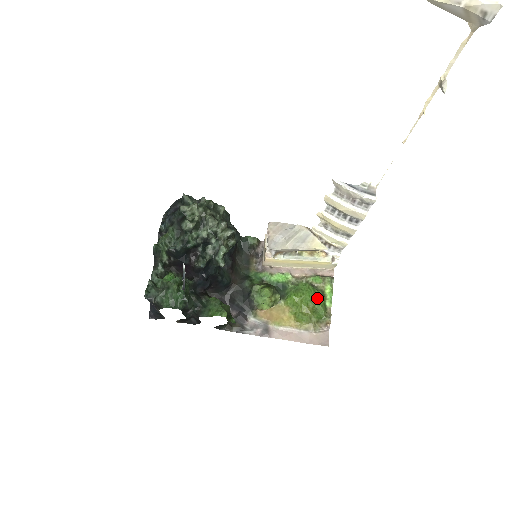
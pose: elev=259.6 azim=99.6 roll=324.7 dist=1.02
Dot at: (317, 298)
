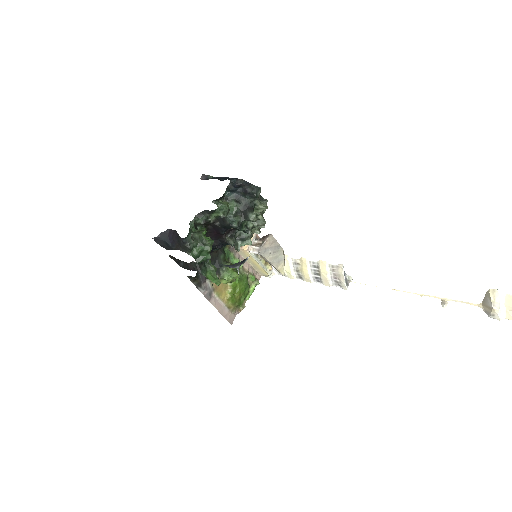
Dot at: (246, 291)
